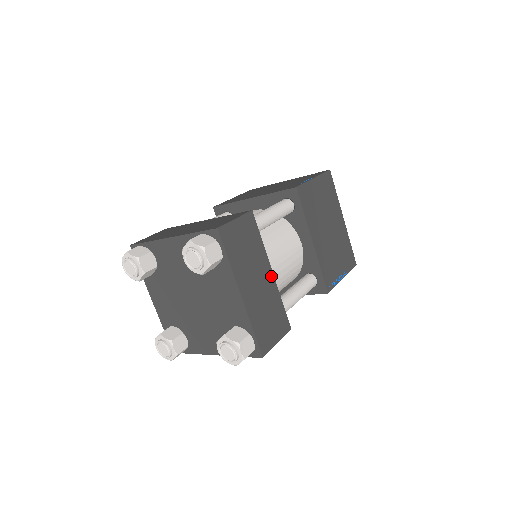
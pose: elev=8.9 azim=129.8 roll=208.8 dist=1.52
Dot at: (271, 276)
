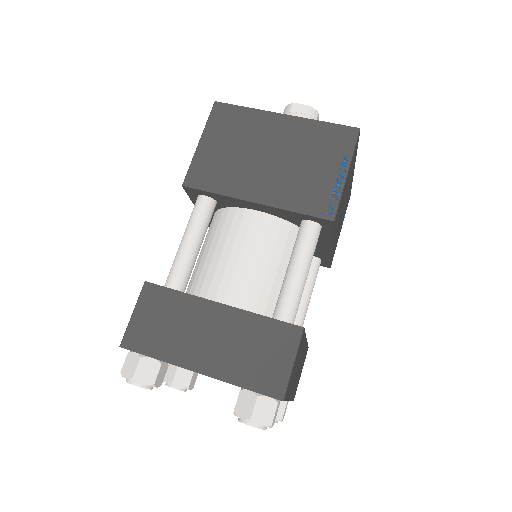
Dot at: (305, 344)
